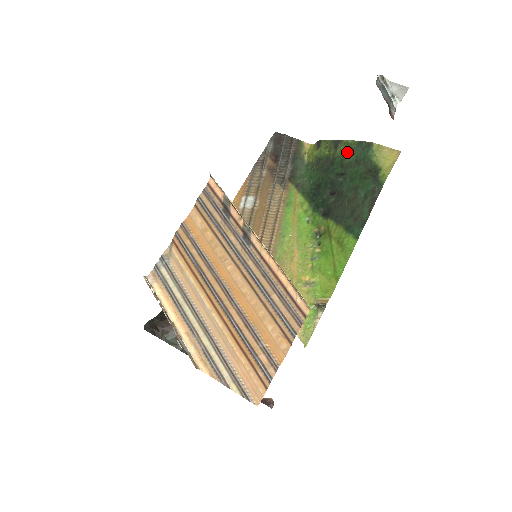
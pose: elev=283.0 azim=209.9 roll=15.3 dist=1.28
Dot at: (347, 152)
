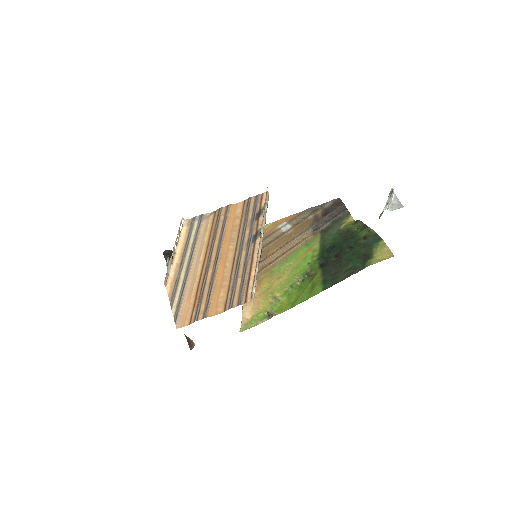
Dot at: (365, 236)
